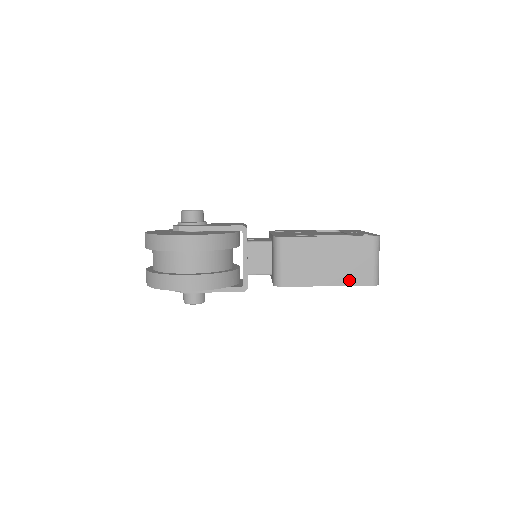
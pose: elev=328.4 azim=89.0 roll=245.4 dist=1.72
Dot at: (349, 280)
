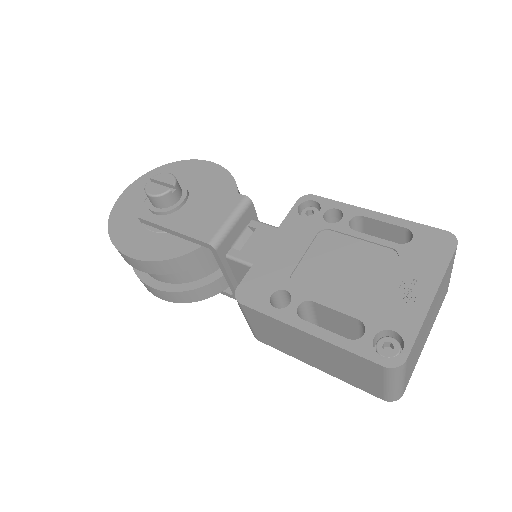
Dot at: (347, 379)
